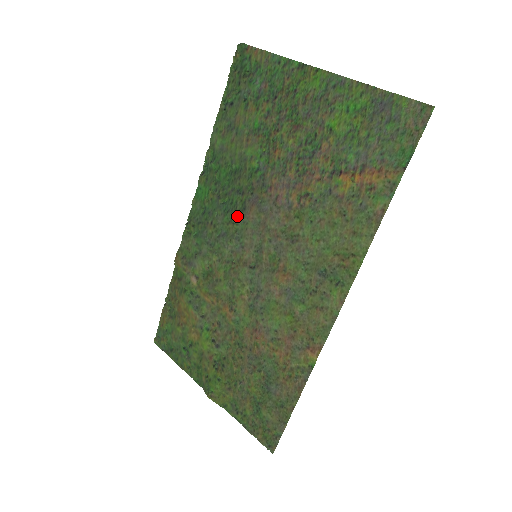
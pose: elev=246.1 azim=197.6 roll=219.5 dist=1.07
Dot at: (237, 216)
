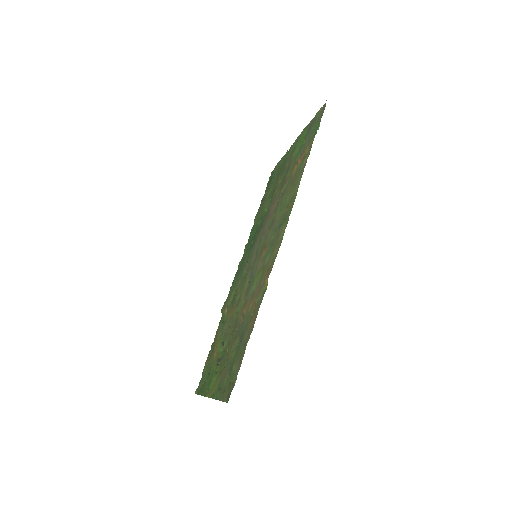
Dot at: (254, 245)
